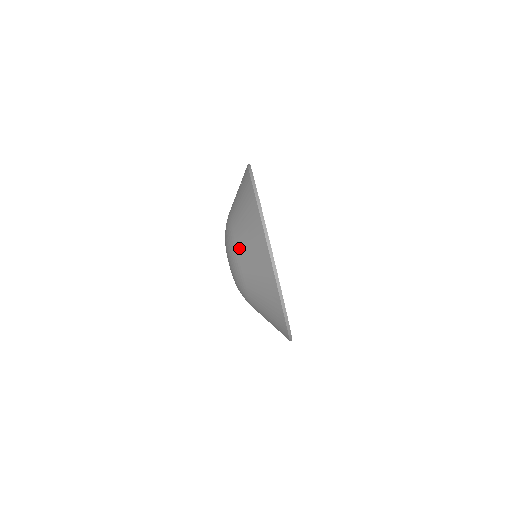
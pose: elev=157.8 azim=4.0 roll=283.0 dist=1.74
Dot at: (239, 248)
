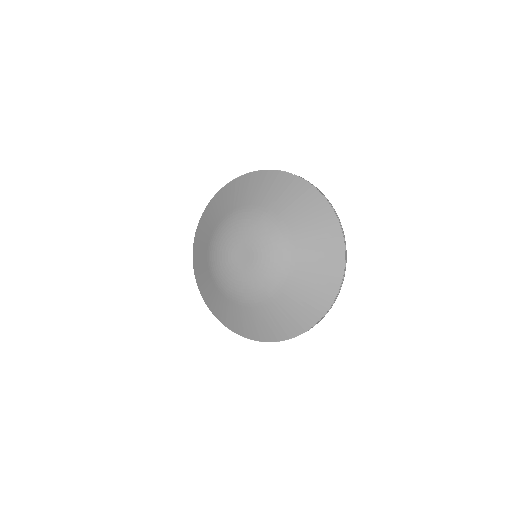
Dot at: (301, 258)
